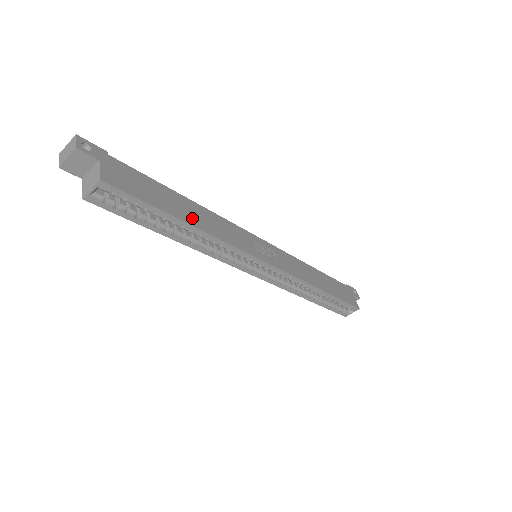
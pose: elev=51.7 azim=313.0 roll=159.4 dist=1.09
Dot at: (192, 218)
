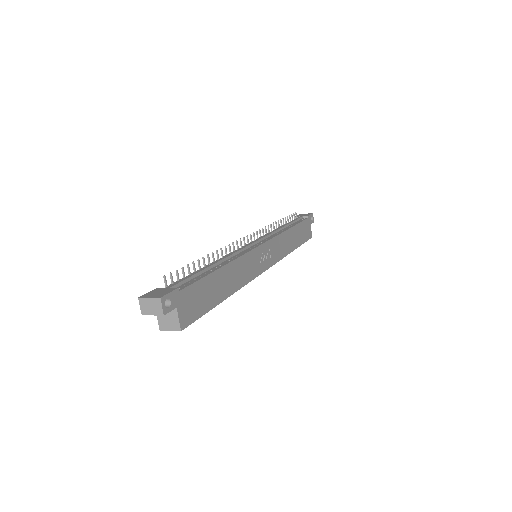
Dot at: (227, 288)
